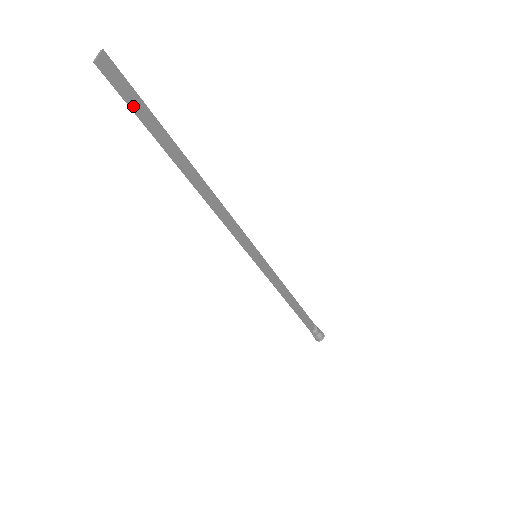
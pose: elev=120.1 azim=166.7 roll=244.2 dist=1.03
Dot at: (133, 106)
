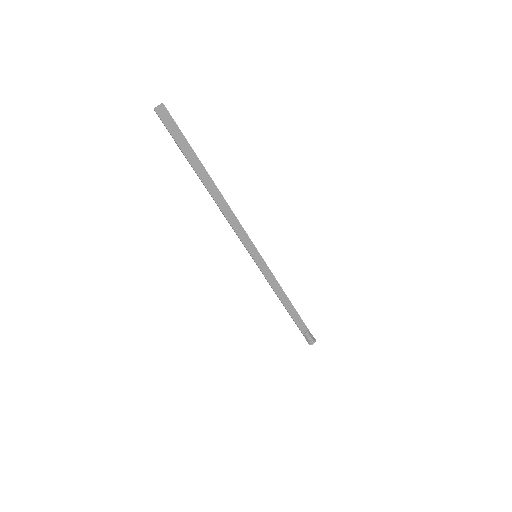
Dot at: (174, 137)
